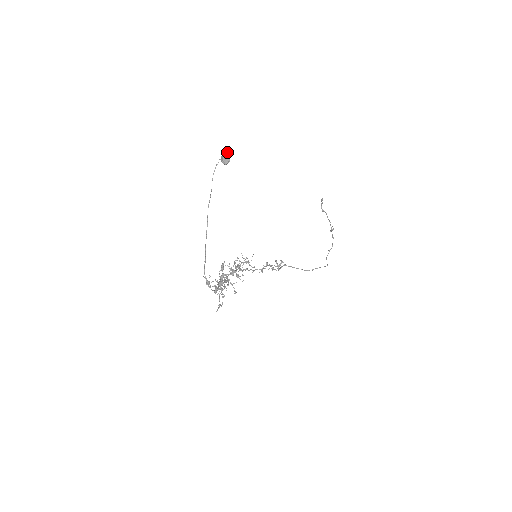
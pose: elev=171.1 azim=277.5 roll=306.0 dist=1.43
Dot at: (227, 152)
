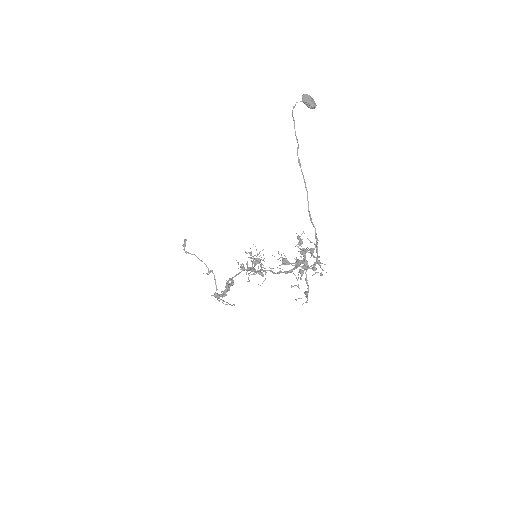
Dot at: occluded
